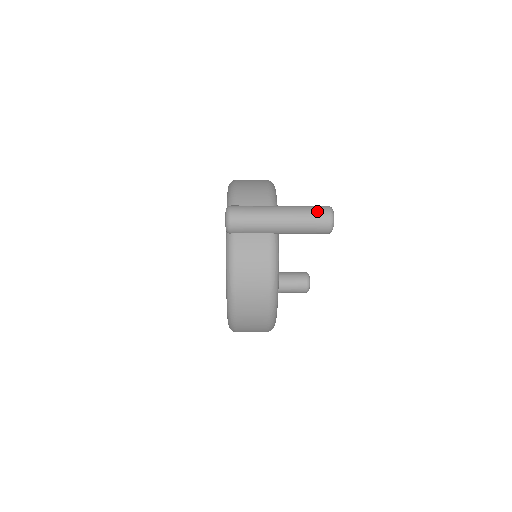
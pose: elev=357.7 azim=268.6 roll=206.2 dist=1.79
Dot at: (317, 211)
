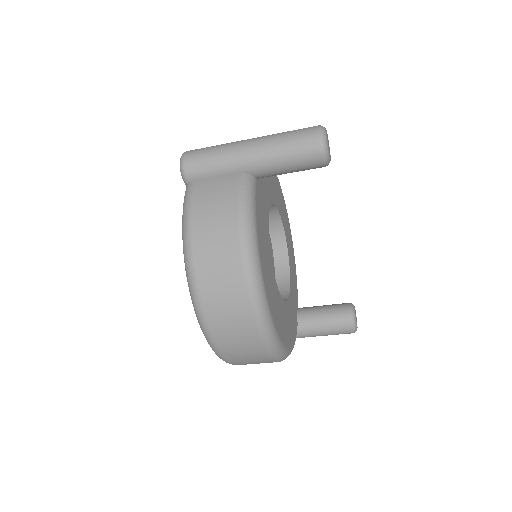
Dot at: (300, 129)
